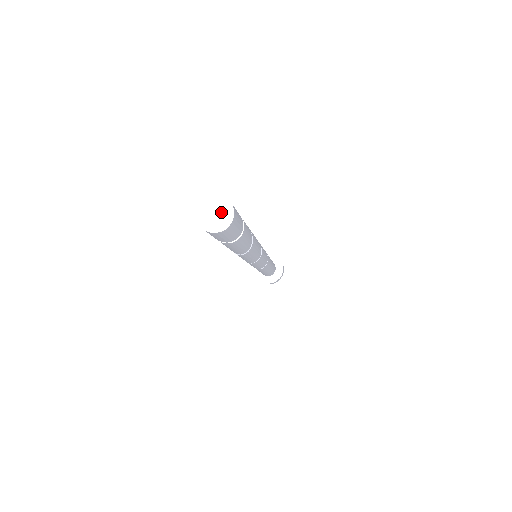
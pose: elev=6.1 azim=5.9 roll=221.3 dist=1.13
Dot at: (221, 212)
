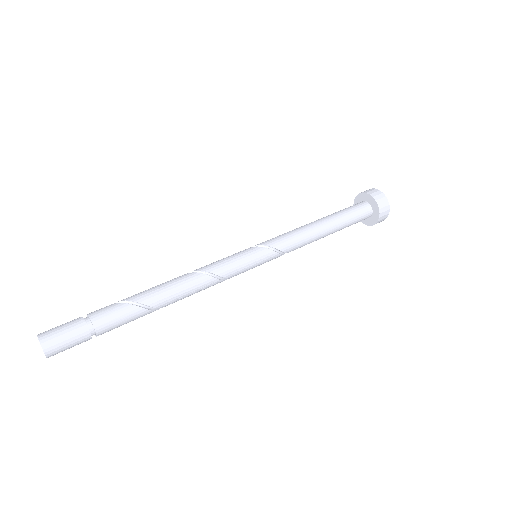
Dot at: (42, 347)
